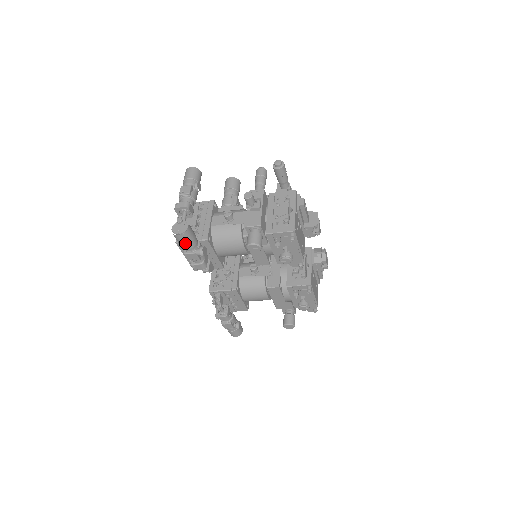
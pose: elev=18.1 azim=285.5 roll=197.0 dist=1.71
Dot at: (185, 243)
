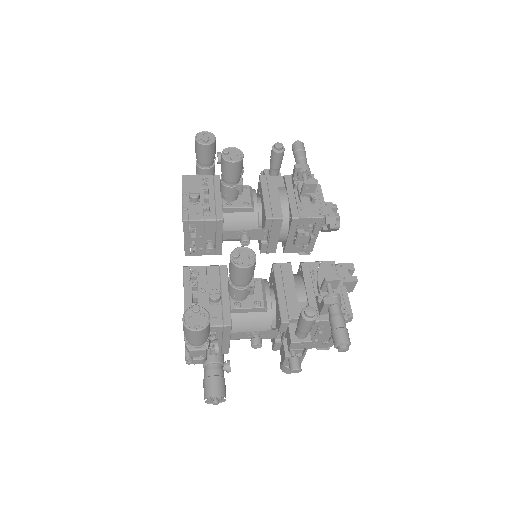
Dot at: occluded
